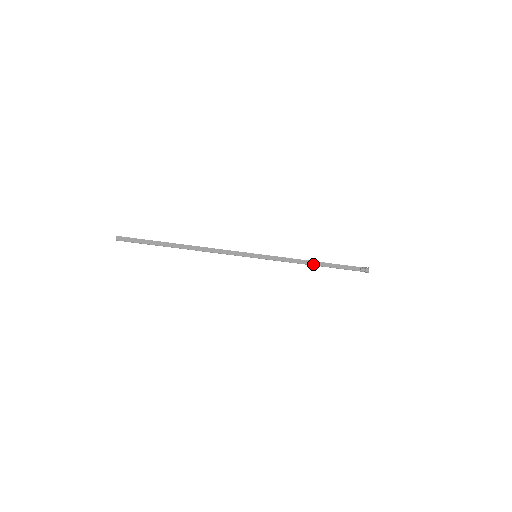
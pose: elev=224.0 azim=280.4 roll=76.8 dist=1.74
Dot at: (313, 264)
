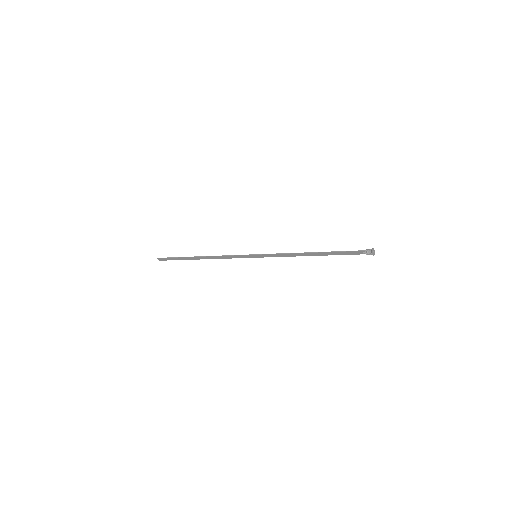
Dot at: (310, 255)
